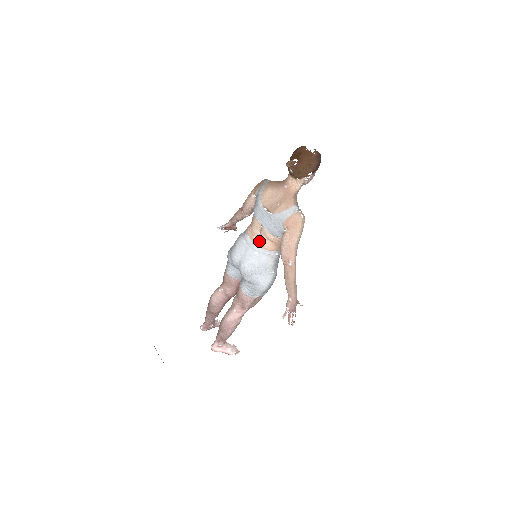
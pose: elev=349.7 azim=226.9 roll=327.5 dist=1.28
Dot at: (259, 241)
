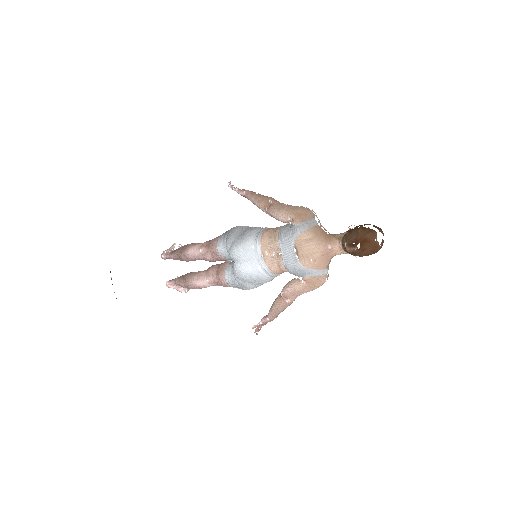
Dot at: (269, 260)
